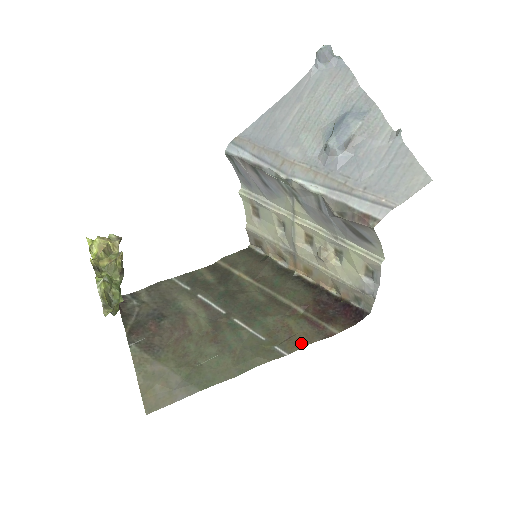
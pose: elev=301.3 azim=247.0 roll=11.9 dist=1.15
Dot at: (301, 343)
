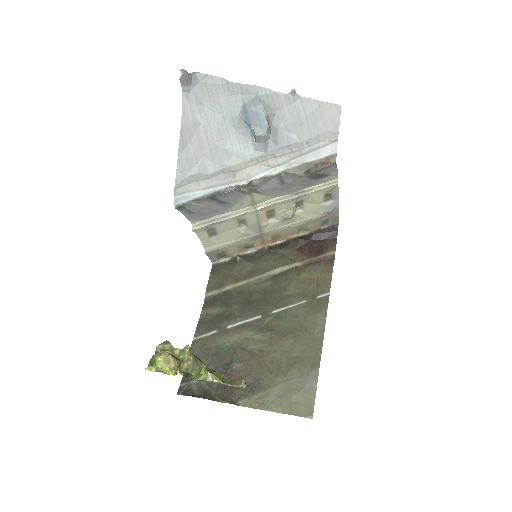
Dot at: (327, 279)
